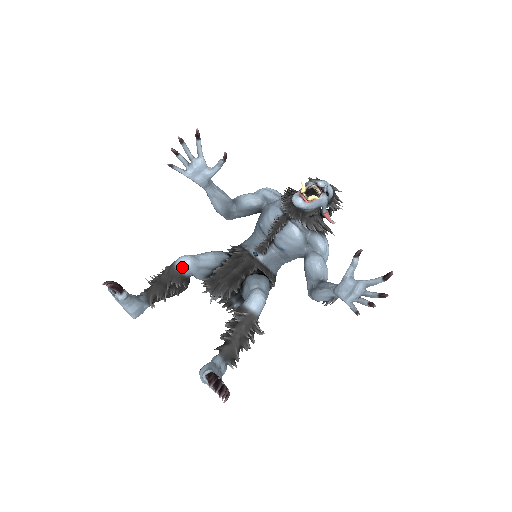
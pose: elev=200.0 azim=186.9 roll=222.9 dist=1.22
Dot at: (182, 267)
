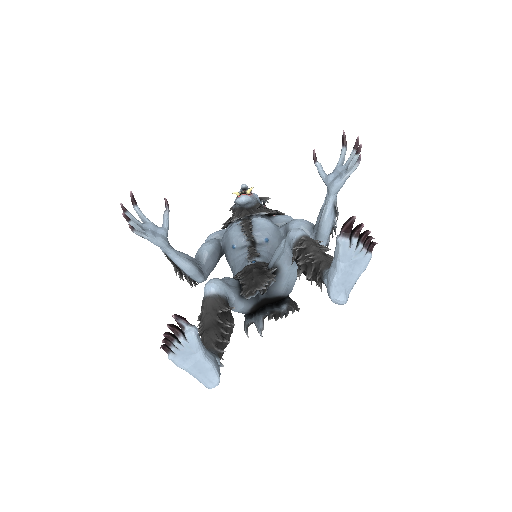
Dot at: (215, 288)
